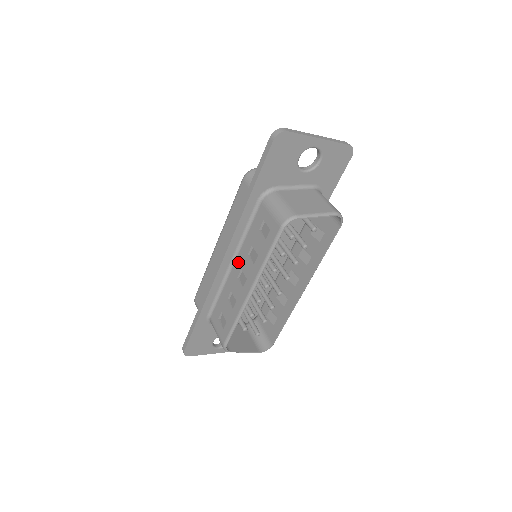
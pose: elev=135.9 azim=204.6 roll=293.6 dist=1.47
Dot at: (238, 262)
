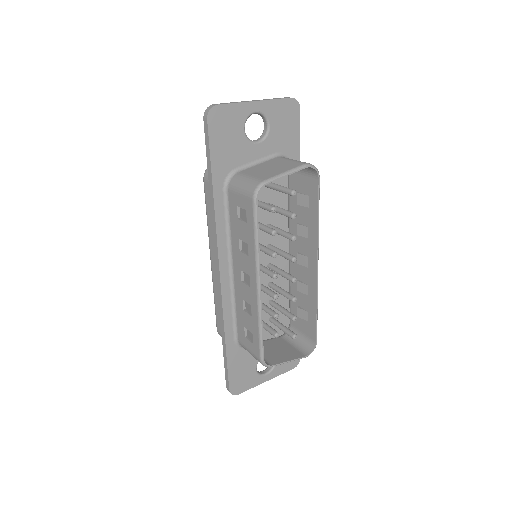
Dot at: (235, 265)
